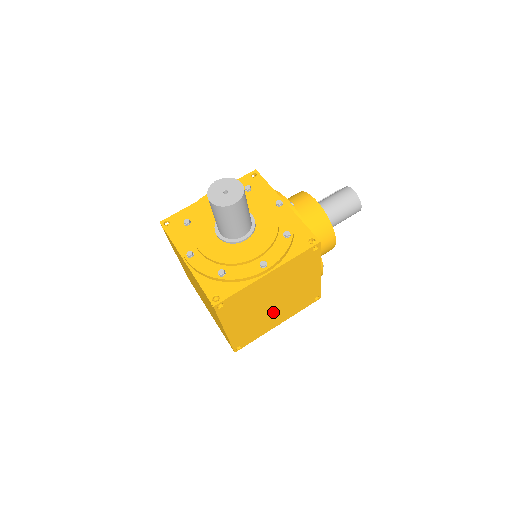
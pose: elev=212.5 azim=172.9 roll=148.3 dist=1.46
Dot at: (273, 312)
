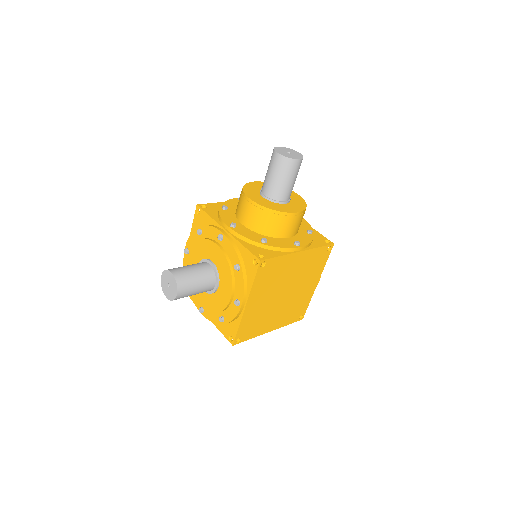
Dot at: (296, 292)
